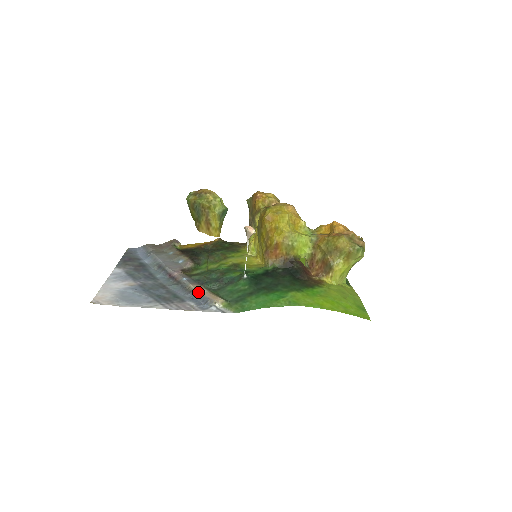
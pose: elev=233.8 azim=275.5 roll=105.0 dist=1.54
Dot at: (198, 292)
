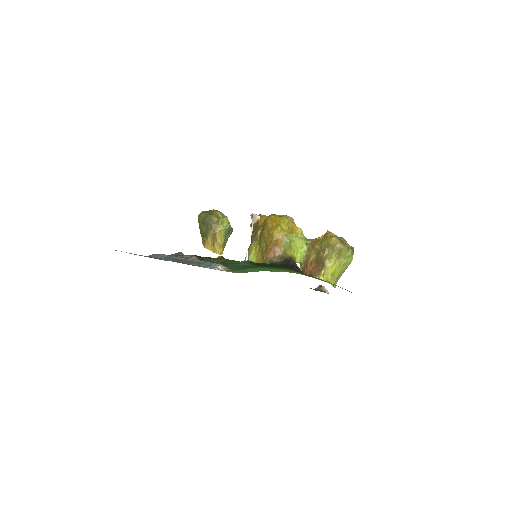
Dot at: (203, 261)
